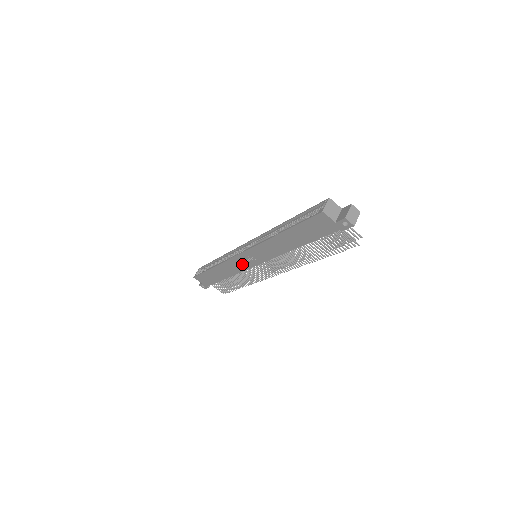
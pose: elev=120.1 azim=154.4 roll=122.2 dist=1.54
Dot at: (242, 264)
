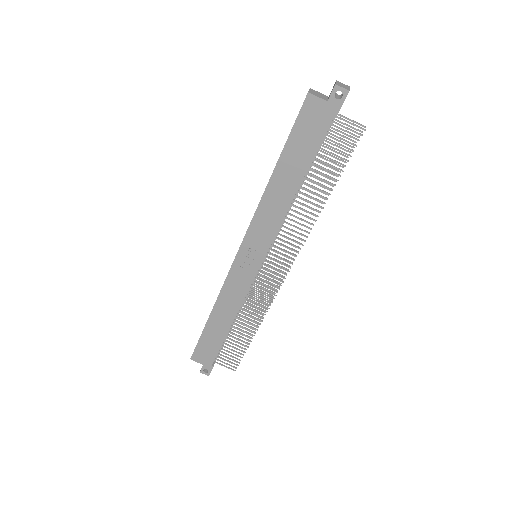
Dot at: (243, 277)
